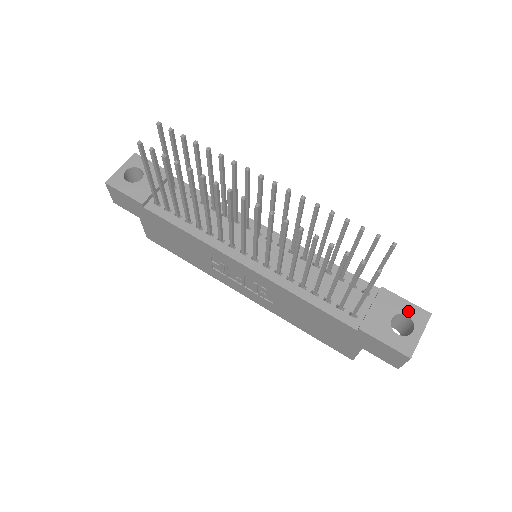
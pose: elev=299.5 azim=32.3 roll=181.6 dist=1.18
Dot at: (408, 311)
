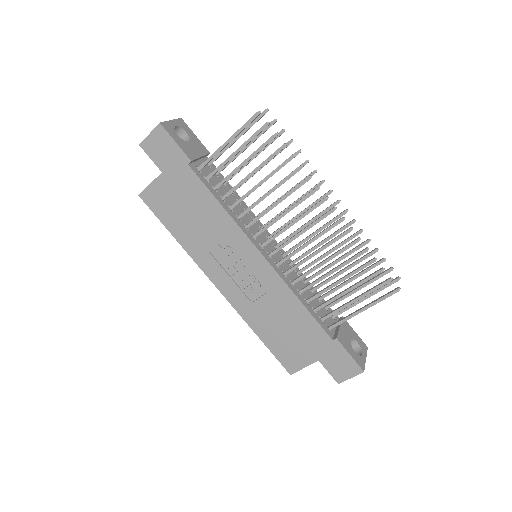
Dot at: (357, 339)
